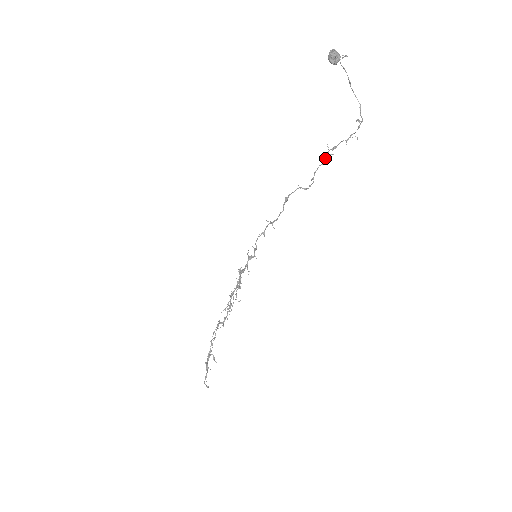
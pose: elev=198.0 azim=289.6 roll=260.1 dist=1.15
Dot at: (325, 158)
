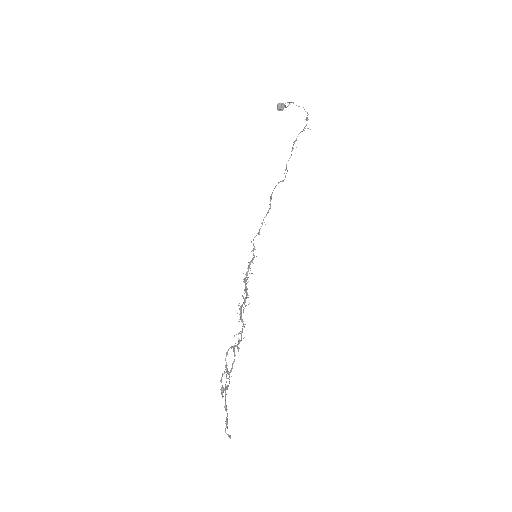
Dot at: occluded
